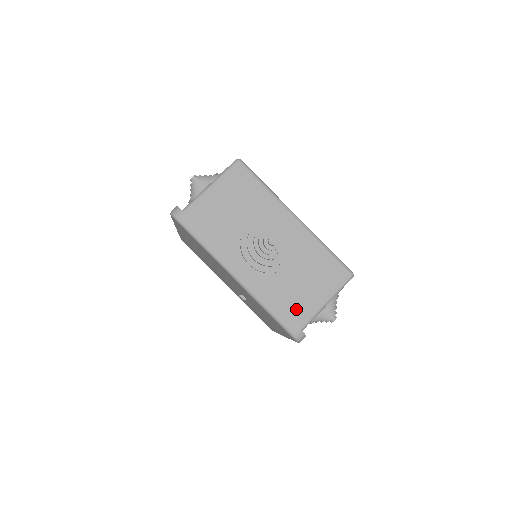
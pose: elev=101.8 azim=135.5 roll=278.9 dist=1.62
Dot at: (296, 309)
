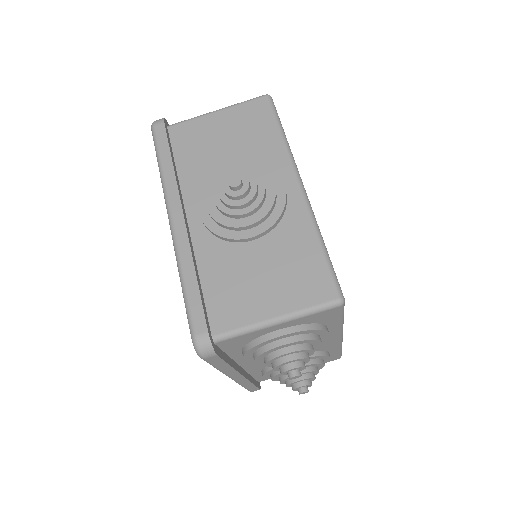
Dot at: (225, 304)
